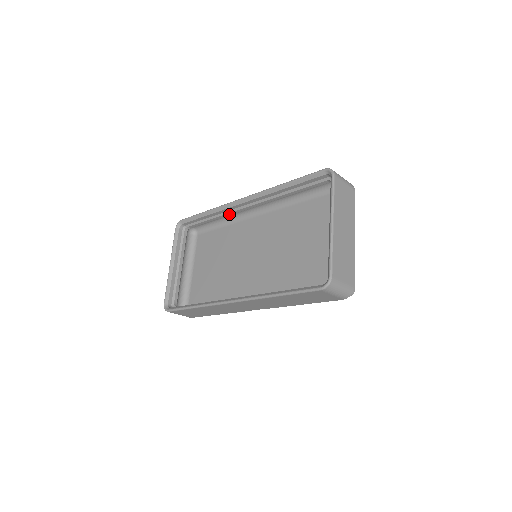
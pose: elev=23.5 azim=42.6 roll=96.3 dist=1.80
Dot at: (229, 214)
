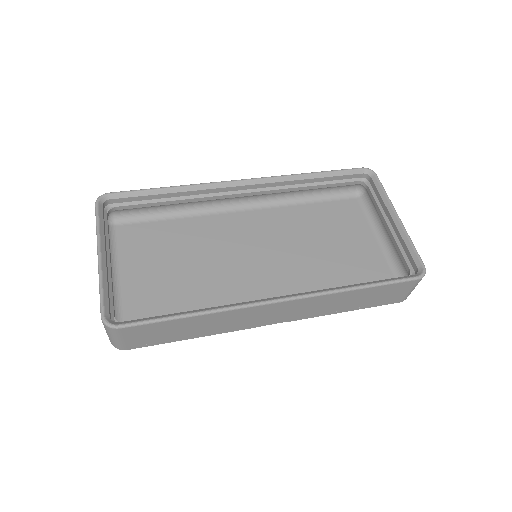
Dot at: (206, 199)
